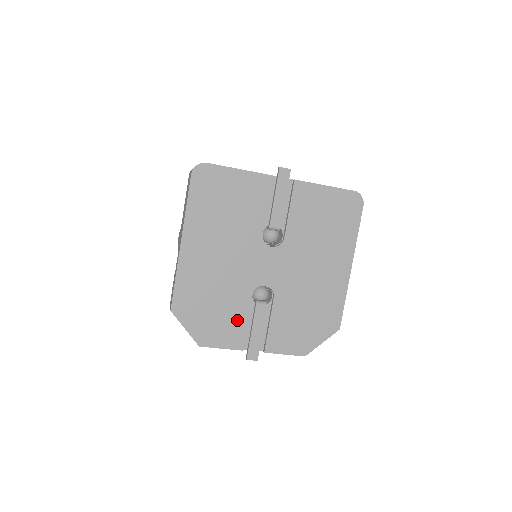
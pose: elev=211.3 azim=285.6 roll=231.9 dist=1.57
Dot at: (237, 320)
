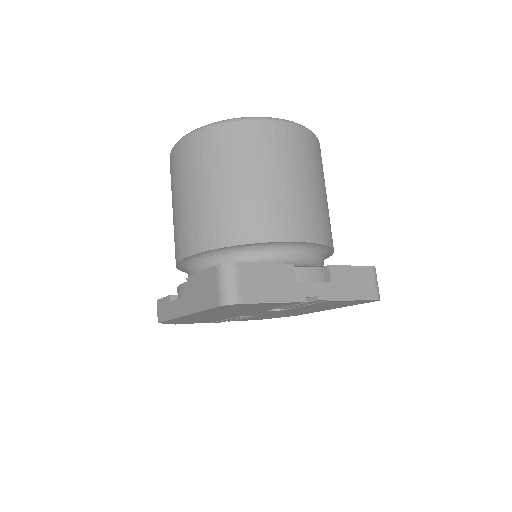
Dot at: (215, 320)
